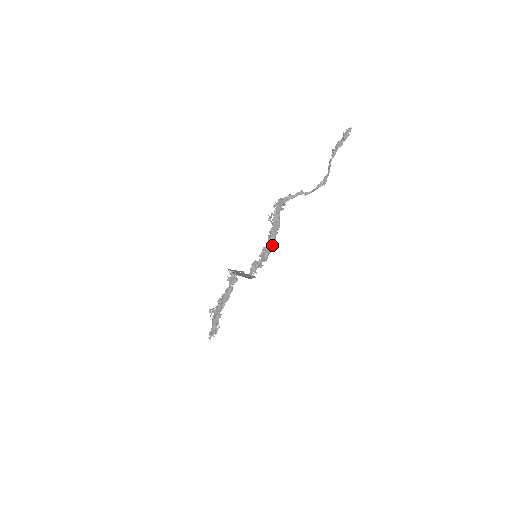
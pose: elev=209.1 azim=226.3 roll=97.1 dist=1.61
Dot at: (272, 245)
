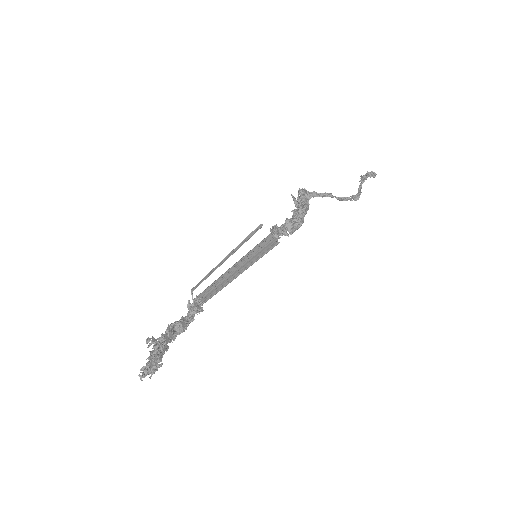
Dot at: (300, 220)
